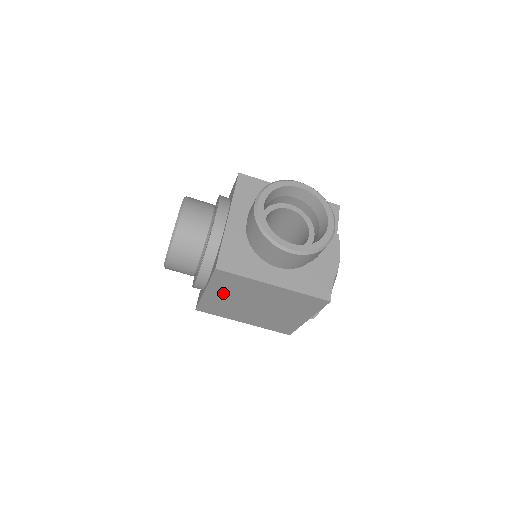
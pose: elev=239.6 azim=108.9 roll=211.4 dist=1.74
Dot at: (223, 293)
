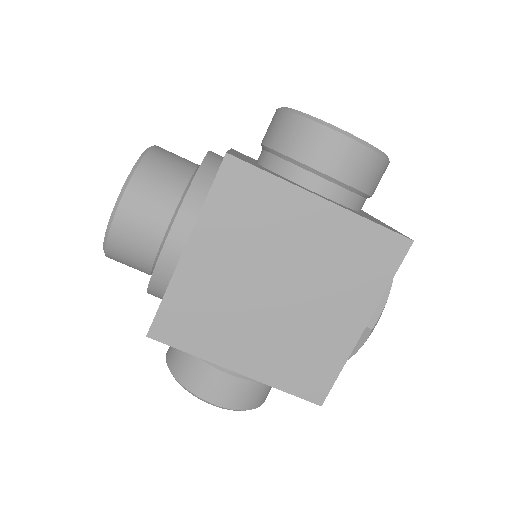
Dot at: (220, 249)
